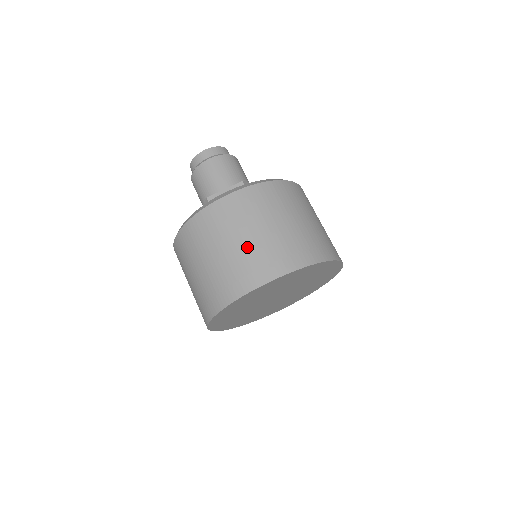
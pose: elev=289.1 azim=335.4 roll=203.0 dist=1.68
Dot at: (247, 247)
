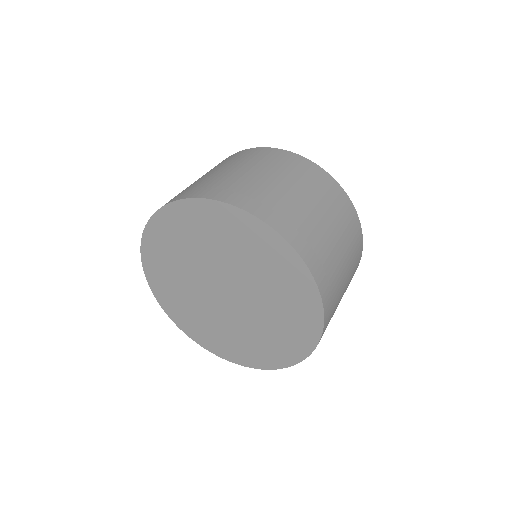
Dot at: (301, 205)
